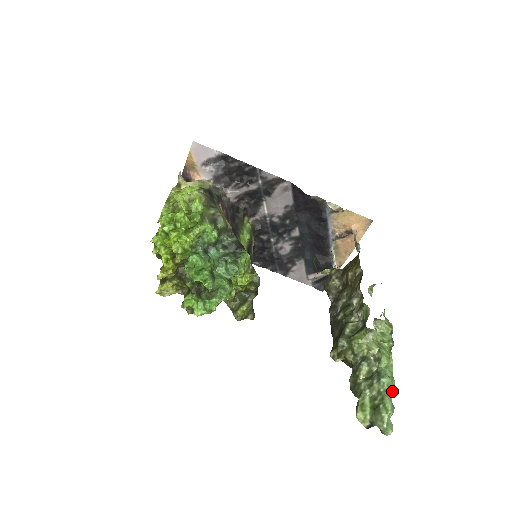
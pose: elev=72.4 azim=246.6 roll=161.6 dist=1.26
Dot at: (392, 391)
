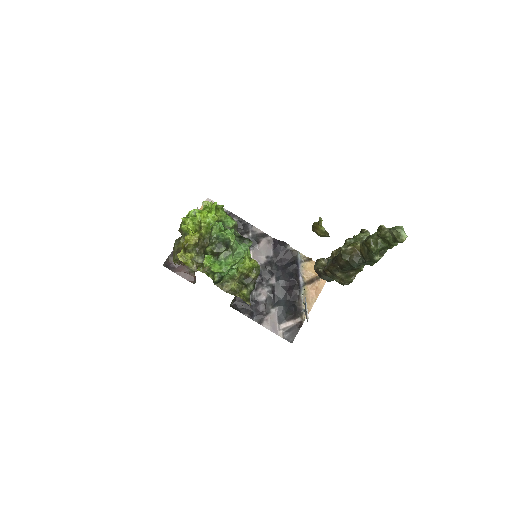
Dot at: occluded
